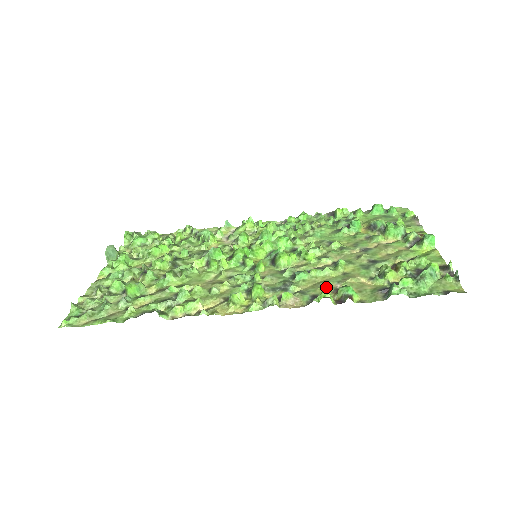
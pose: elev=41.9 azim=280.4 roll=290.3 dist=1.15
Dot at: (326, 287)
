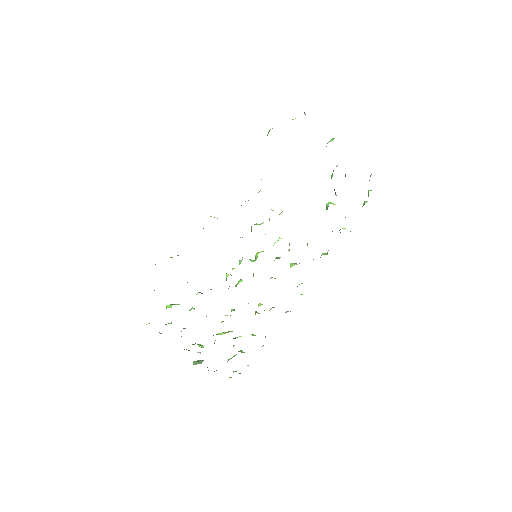
Dot at: occluded
